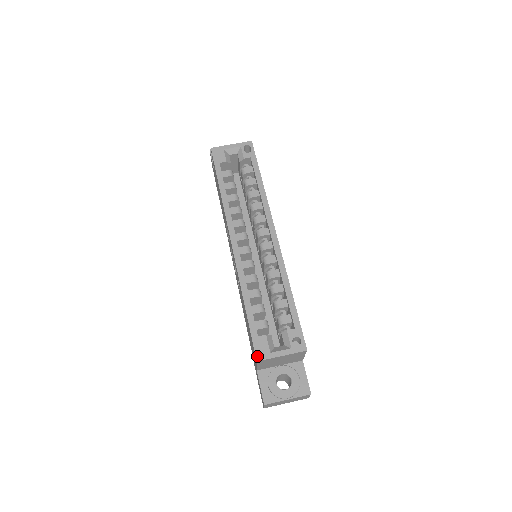
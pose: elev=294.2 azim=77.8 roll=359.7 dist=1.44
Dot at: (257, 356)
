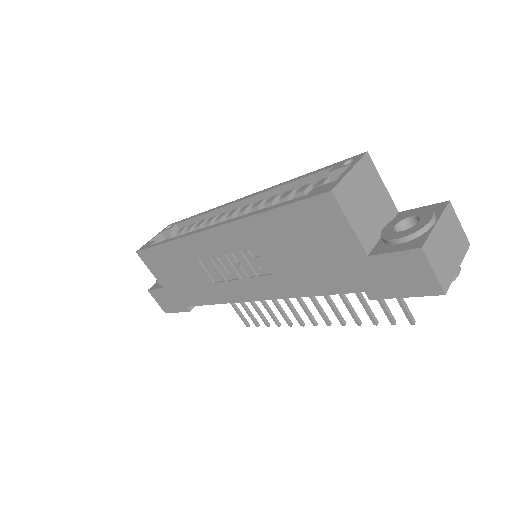
Dot at: (326, 191)
